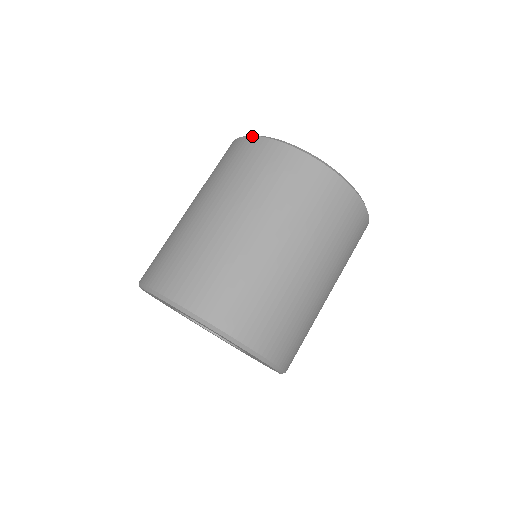
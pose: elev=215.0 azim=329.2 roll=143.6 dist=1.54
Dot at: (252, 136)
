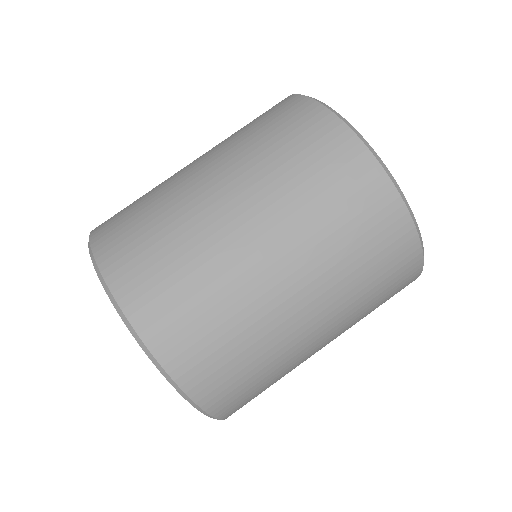
Dot at: occluded
